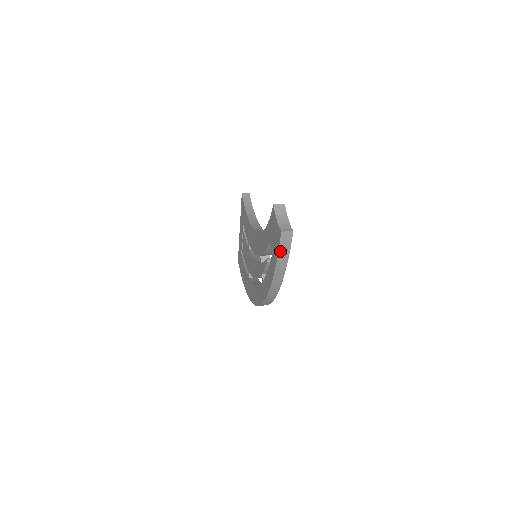
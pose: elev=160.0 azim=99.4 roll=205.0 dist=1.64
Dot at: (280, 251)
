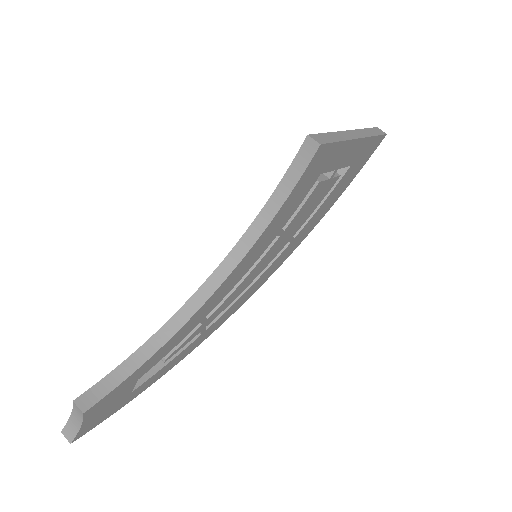
Dot at: occluded
